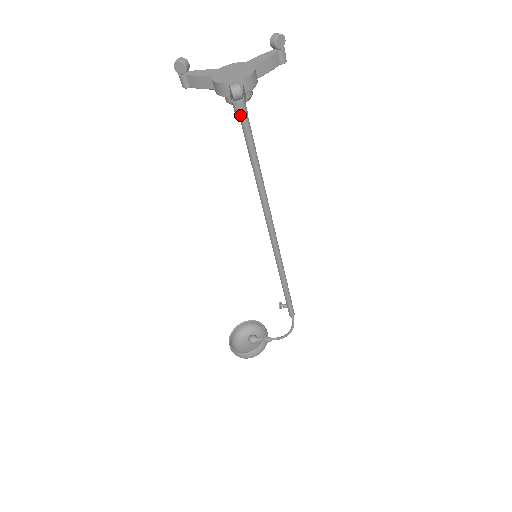
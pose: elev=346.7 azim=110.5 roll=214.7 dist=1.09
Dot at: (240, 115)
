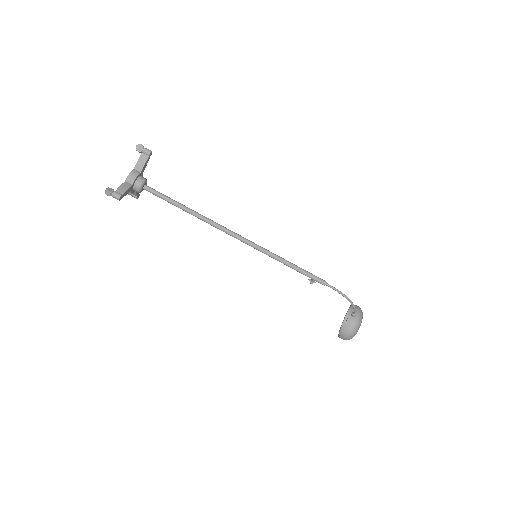
Dot at: (118, 199)
